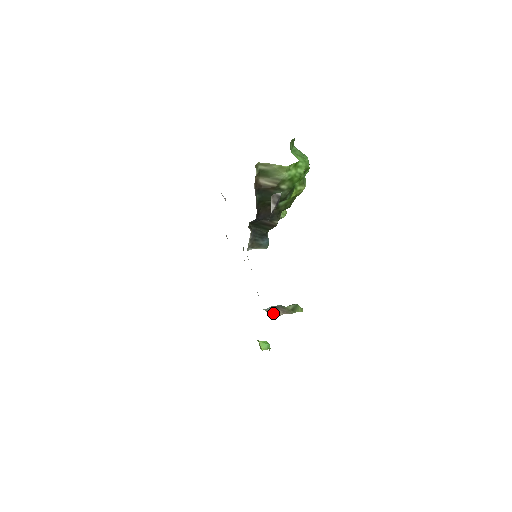
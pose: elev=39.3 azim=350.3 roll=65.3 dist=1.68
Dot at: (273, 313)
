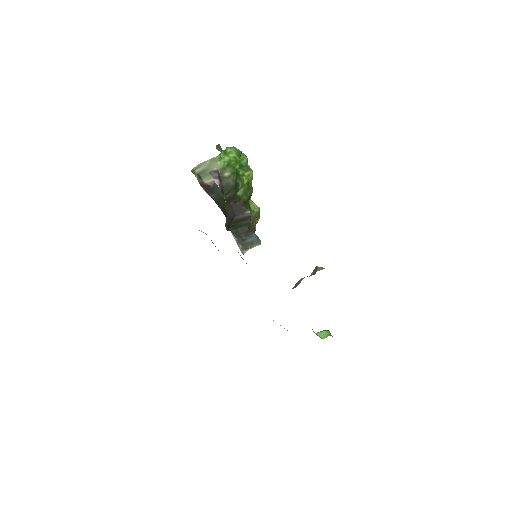
Dot at: (296, 285)
